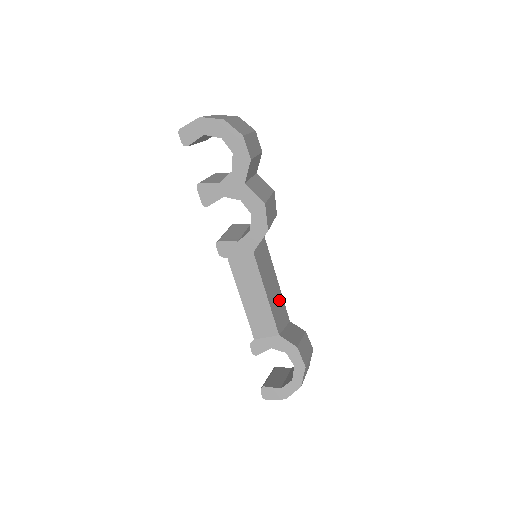
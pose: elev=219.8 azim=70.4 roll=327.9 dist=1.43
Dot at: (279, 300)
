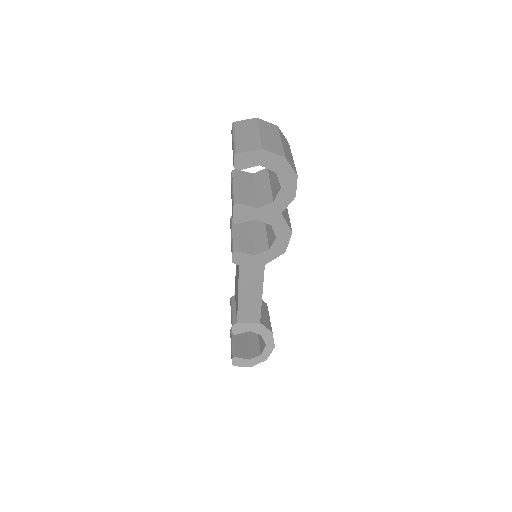
Dot at: occluded
